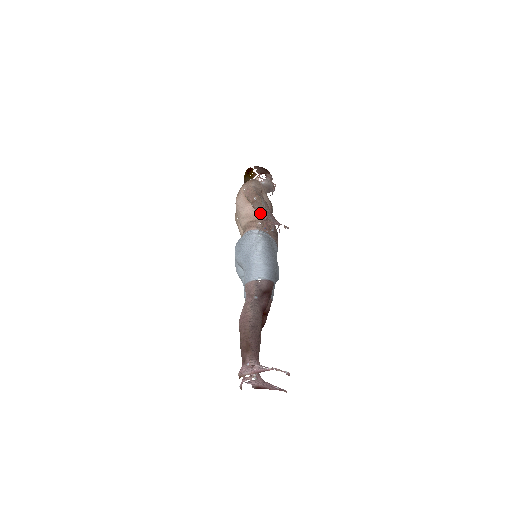
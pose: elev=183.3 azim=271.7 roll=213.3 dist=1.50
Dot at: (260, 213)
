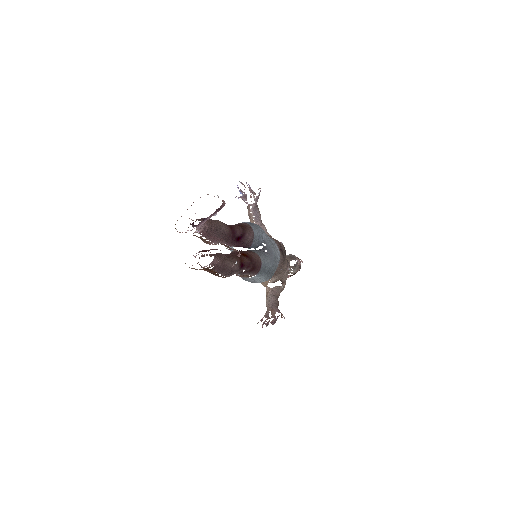
Dot at: occluded
